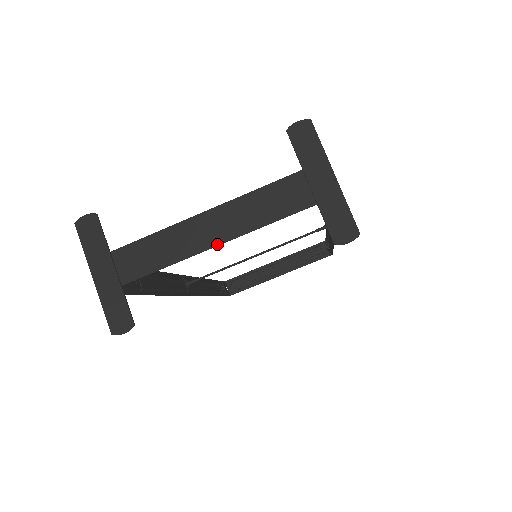
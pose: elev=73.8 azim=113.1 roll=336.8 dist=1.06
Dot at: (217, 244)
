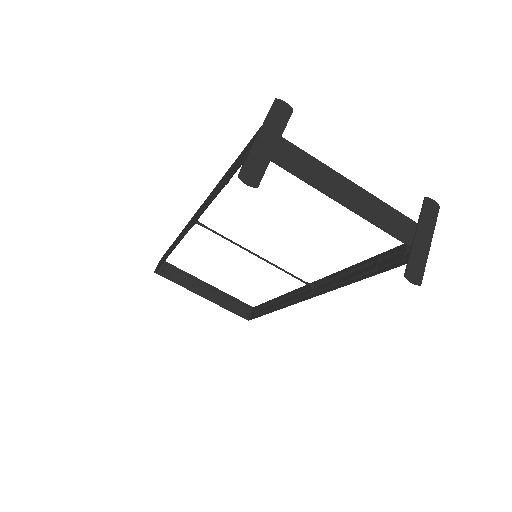
Dot at: (345, 204)
